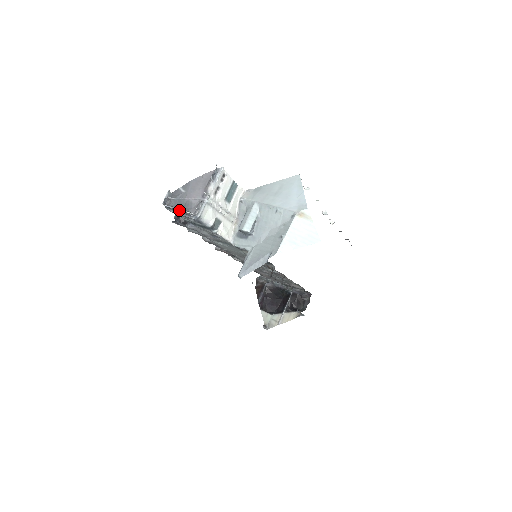
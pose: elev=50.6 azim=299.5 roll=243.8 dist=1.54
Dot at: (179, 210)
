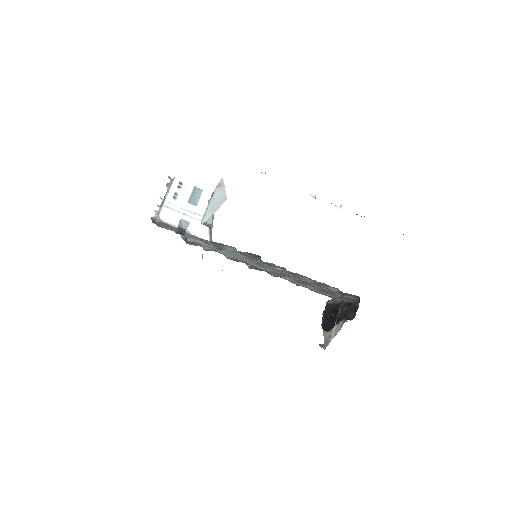
Dot at: (151, 219)
